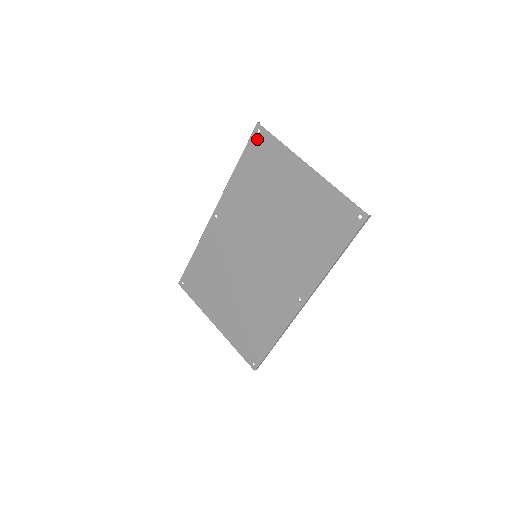
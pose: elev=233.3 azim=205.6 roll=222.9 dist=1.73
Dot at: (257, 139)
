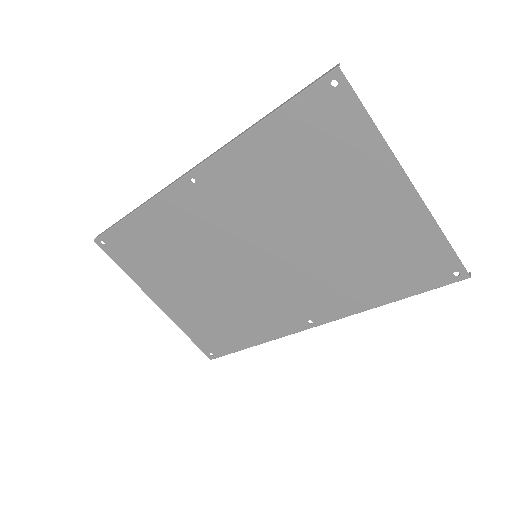
Dot at: (325, 96)
